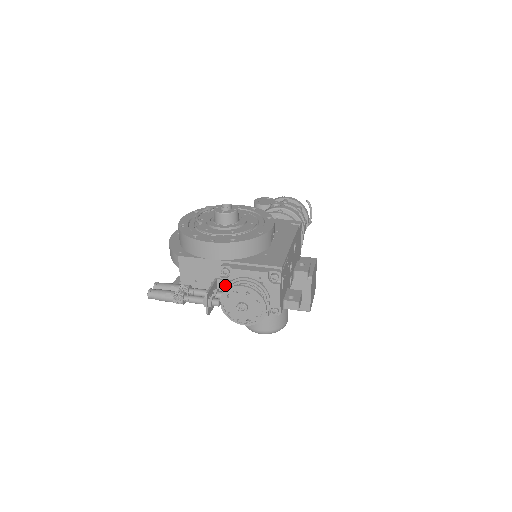
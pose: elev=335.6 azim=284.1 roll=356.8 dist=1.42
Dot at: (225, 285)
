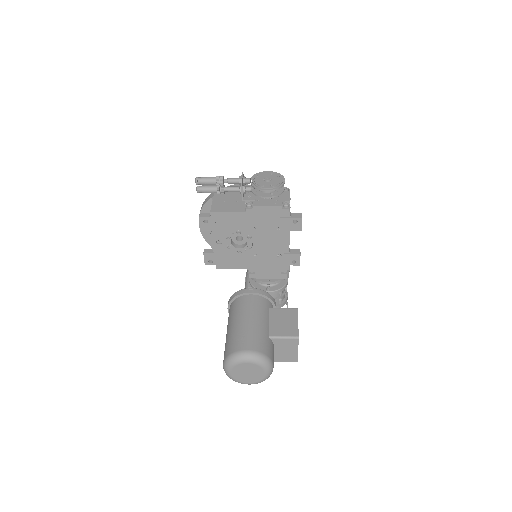
Dot at: occluded
